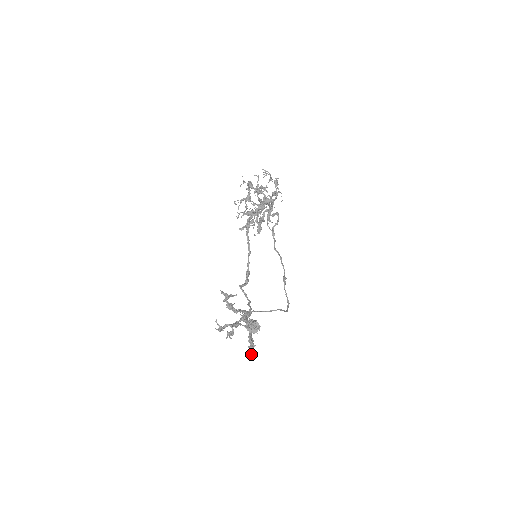
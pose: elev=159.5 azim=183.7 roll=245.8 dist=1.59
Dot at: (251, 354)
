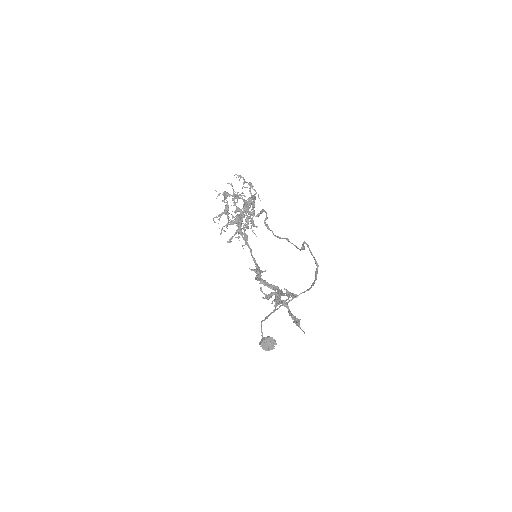
Dot at: (300, 328)
